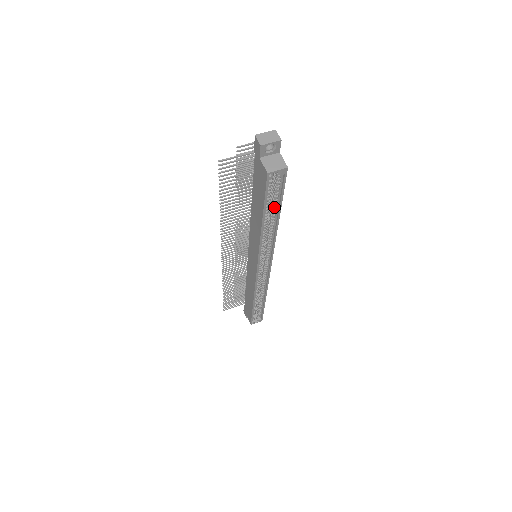
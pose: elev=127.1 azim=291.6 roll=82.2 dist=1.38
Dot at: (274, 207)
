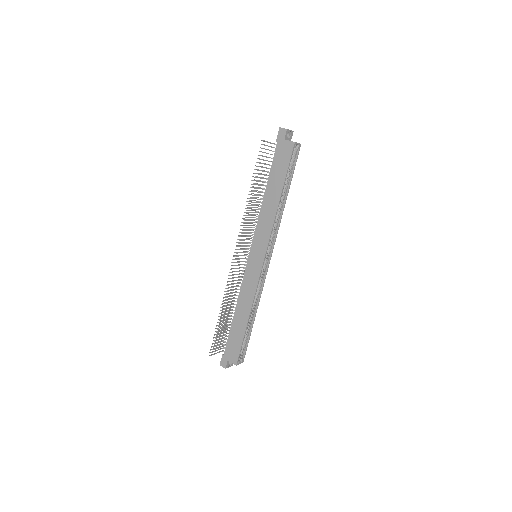
Dot at: (287, 182)
